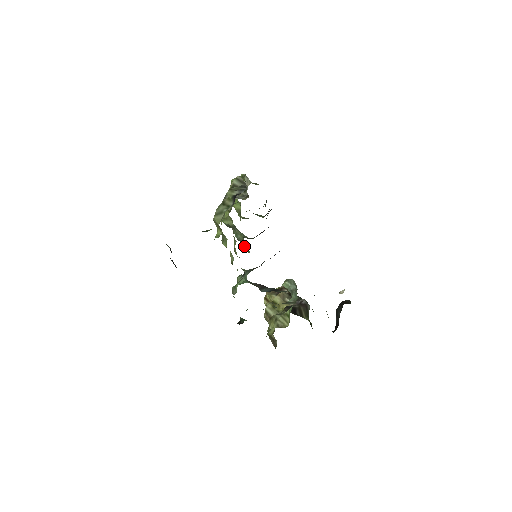
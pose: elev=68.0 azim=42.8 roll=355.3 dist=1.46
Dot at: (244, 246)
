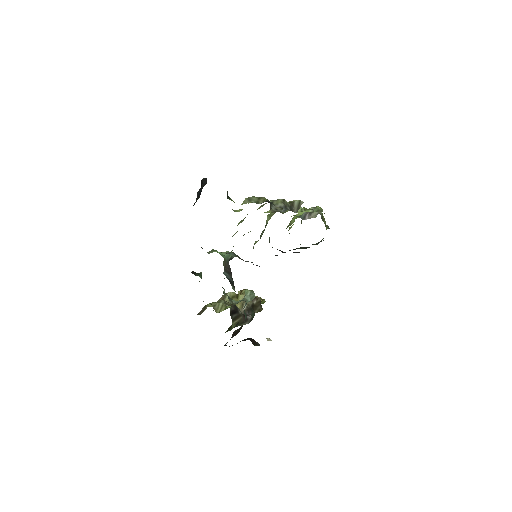
Dot at: (256, 241)
